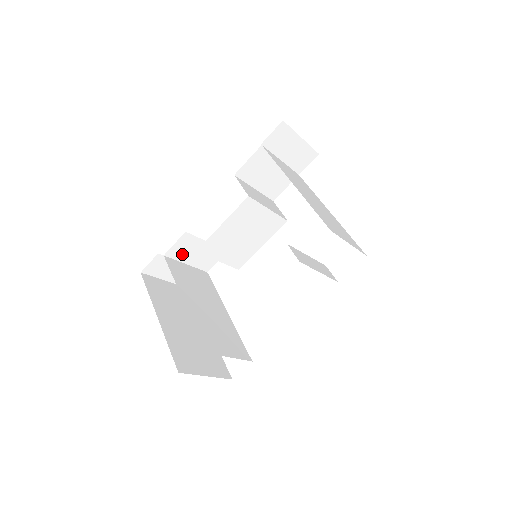
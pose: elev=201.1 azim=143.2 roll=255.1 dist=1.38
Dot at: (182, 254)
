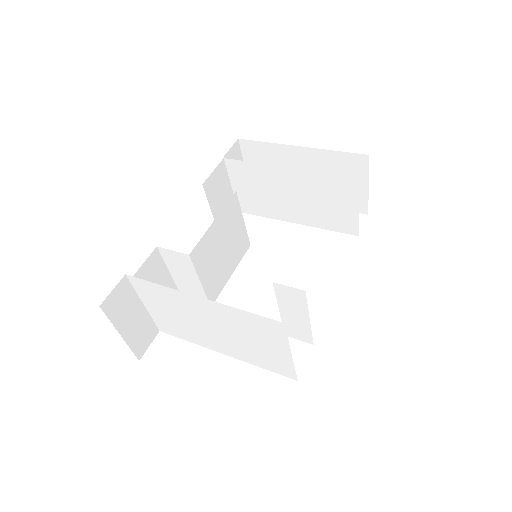
Dot at: occluded
